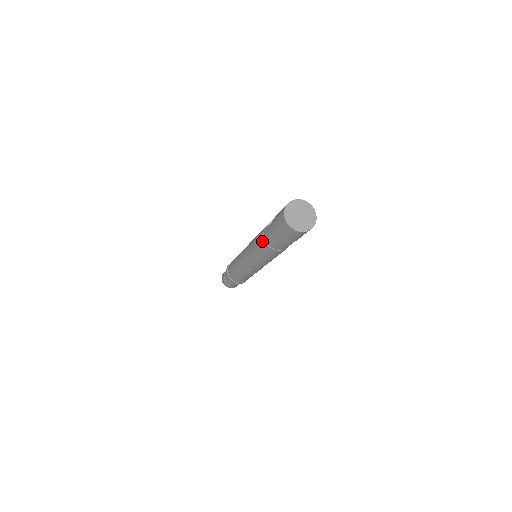
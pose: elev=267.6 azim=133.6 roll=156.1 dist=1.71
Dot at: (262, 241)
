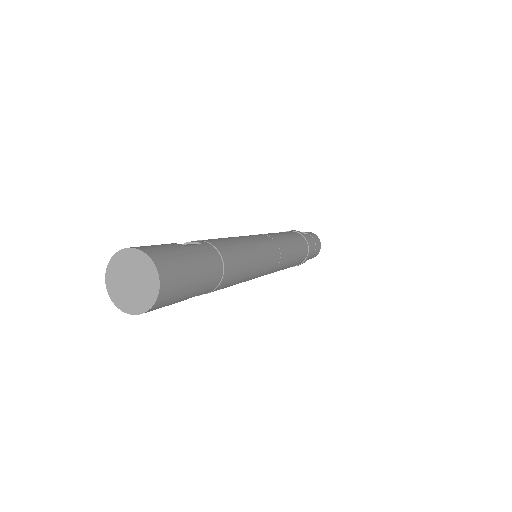
Dot at: occluded
